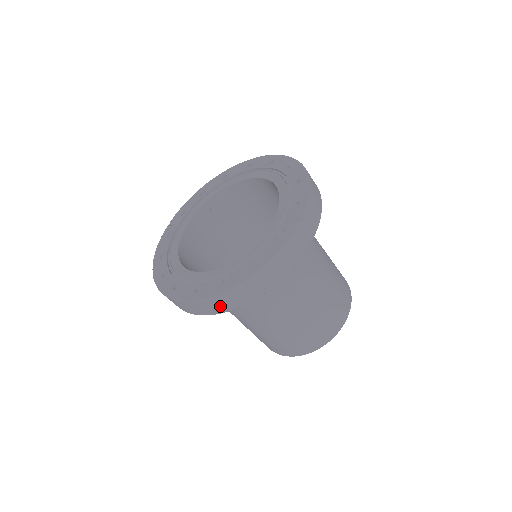
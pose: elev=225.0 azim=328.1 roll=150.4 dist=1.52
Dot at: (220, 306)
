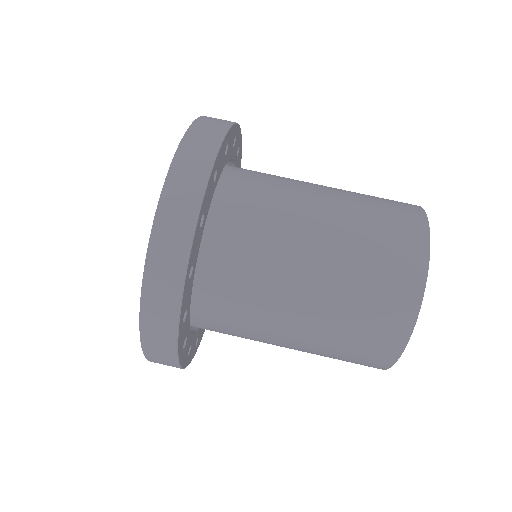
Dot at: (175, 241)
